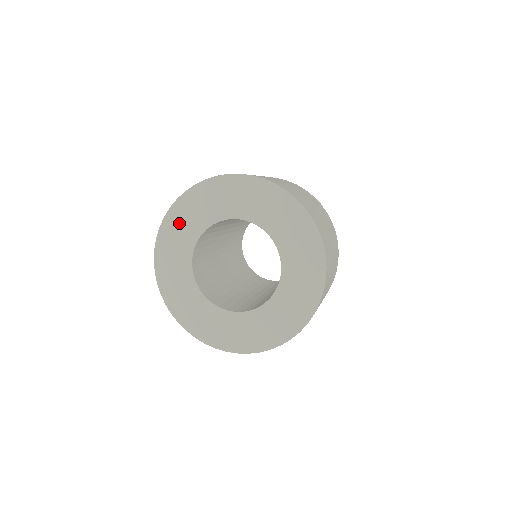
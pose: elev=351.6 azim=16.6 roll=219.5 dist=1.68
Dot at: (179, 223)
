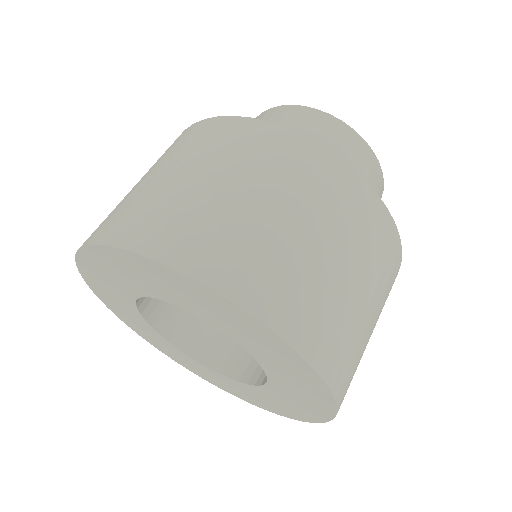
Dot at: (114, 304)
